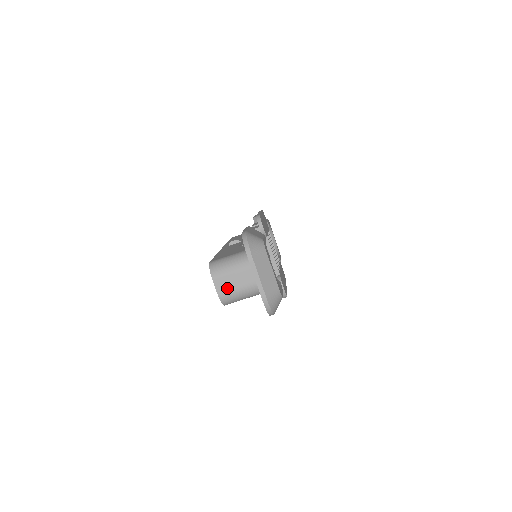
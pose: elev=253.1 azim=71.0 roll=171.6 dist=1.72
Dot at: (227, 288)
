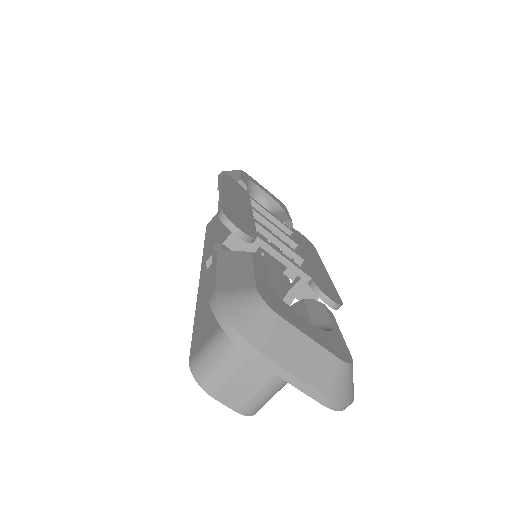
Dot at: (245, 395)
